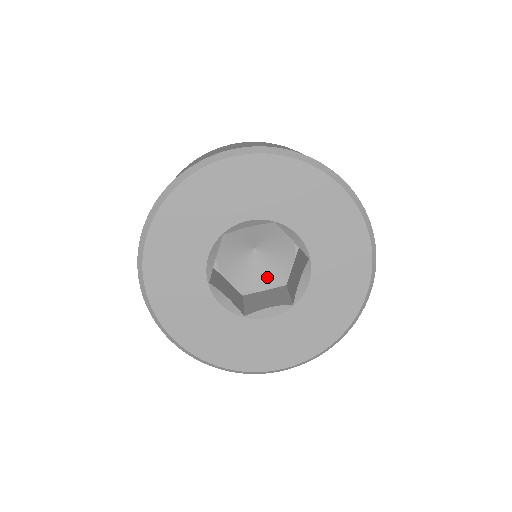
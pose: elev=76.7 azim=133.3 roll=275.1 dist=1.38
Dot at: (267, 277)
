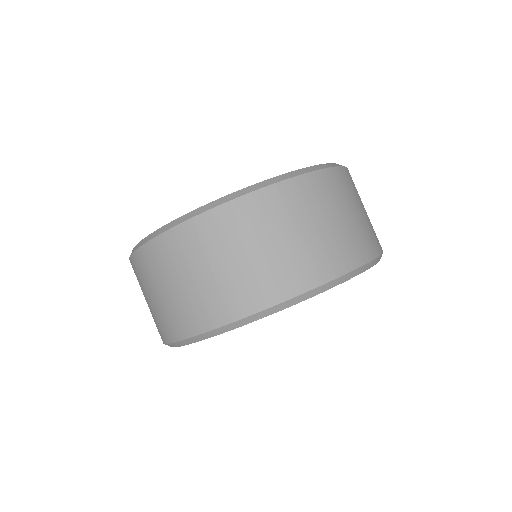
Dot at: occluded
